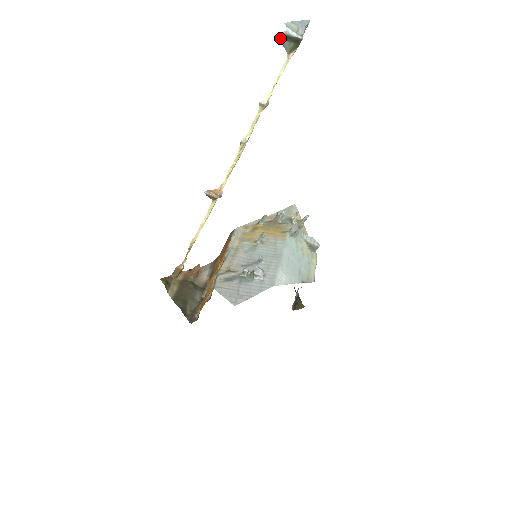
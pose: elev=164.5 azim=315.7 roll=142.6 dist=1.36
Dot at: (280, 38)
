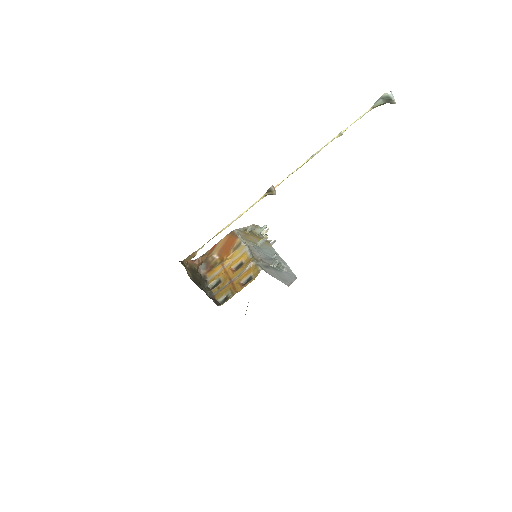
Dot at: (381, 96)
